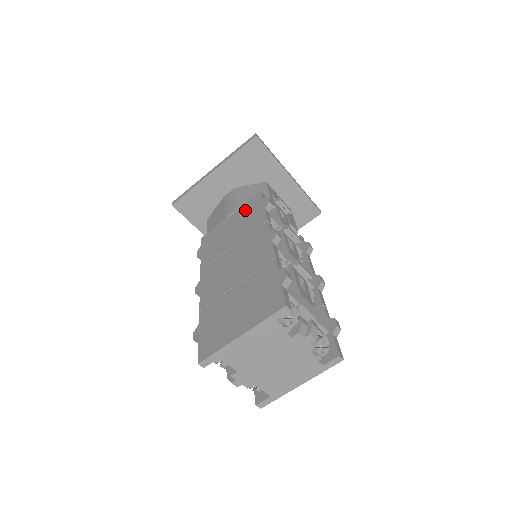
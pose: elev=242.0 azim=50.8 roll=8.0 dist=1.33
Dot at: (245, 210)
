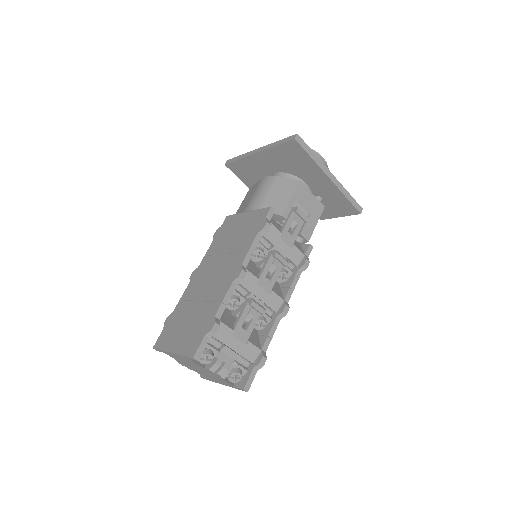
Dot at: (253, 218)
